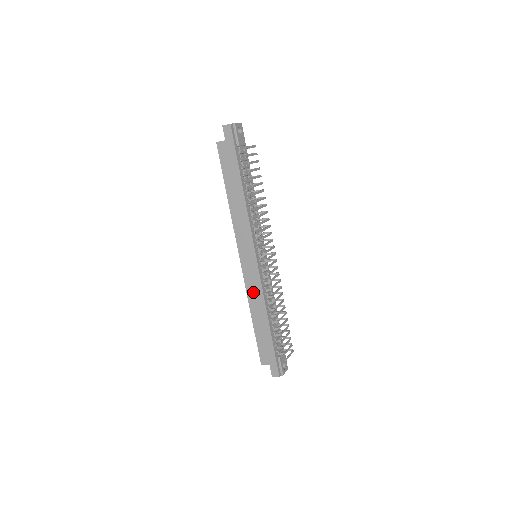
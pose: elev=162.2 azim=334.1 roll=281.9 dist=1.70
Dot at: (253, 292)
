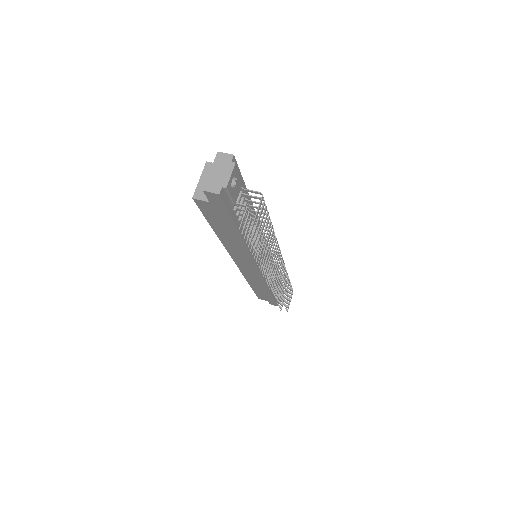
Dot at: (252, 279)
